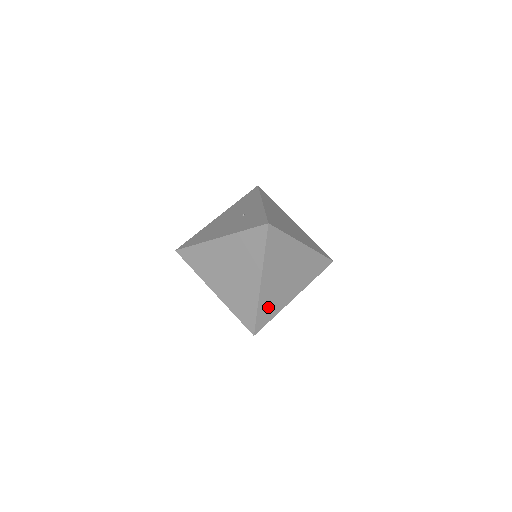
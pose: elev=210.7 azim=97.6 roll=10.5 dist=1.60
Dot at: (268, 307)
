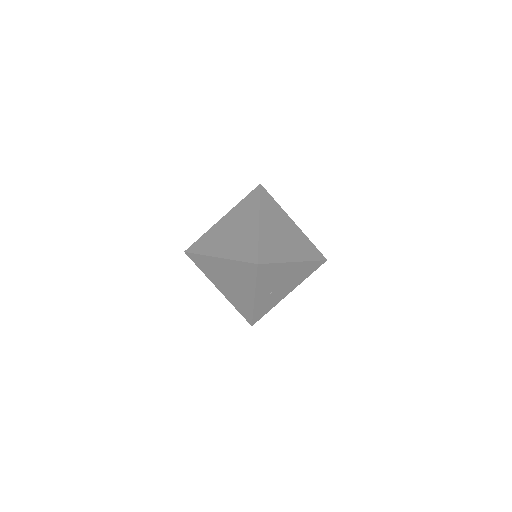
Dot at: (269, 248)
